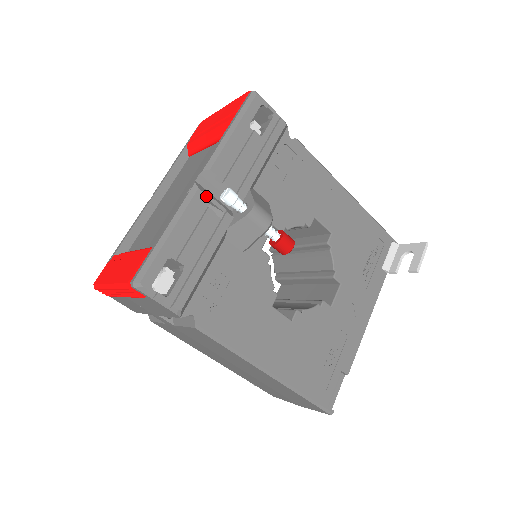
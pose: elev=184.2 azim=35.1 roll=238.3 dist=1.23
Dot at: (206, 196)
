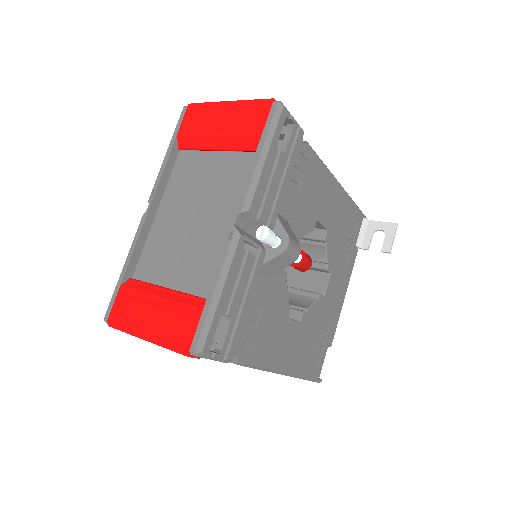
Dot at: (245, 239)
